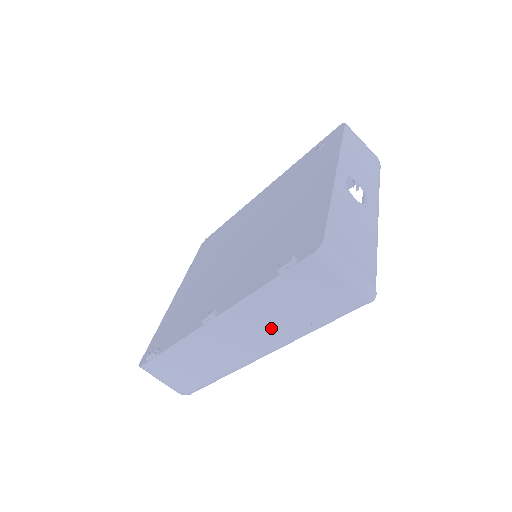
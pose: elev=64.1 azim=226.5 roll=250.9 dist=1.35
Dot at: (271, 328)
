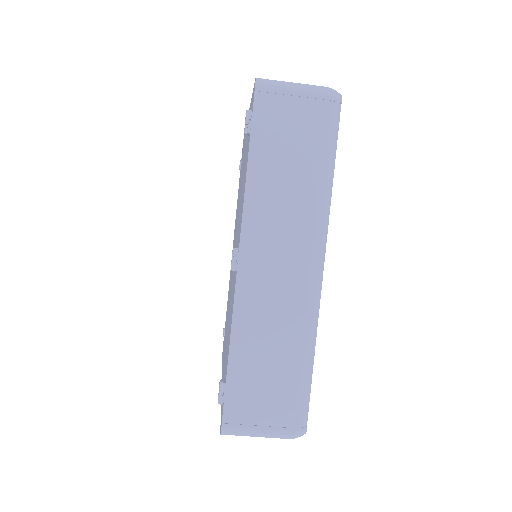
Dot at: (295, 211)
